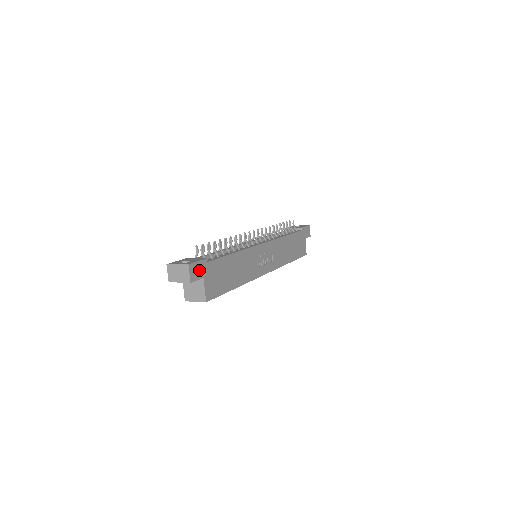
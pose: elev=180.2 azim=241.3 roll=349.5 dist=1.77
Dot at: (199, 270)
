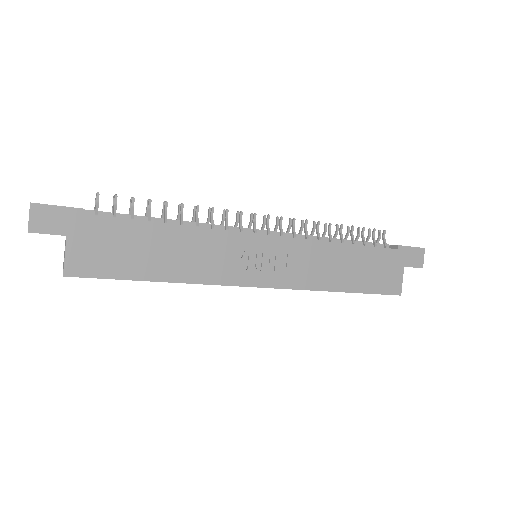
Dot at: (58, 220)
